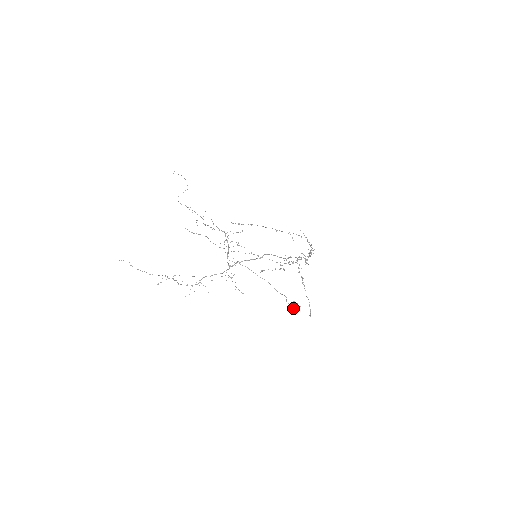
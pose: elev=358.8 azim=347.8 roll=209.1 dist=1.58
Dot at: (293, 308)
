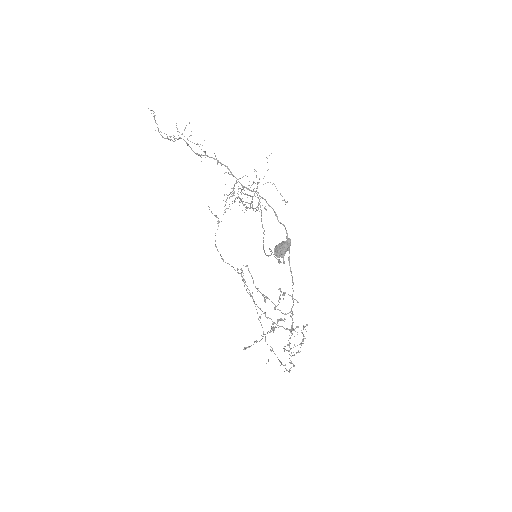
Dot at: (276, 248)
